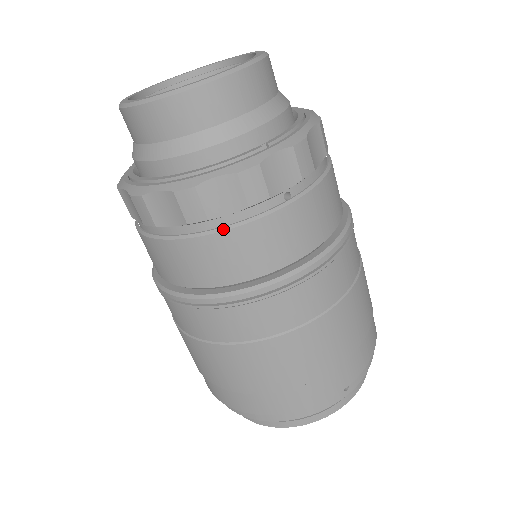
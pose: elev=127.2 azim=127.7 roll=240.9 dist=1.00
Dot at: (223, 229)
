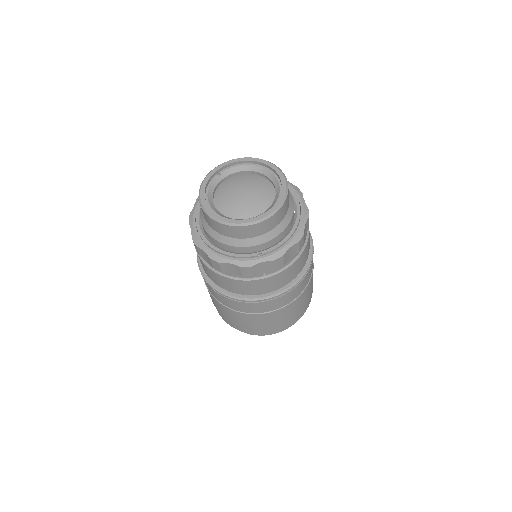
Dot at: (228, 277)
